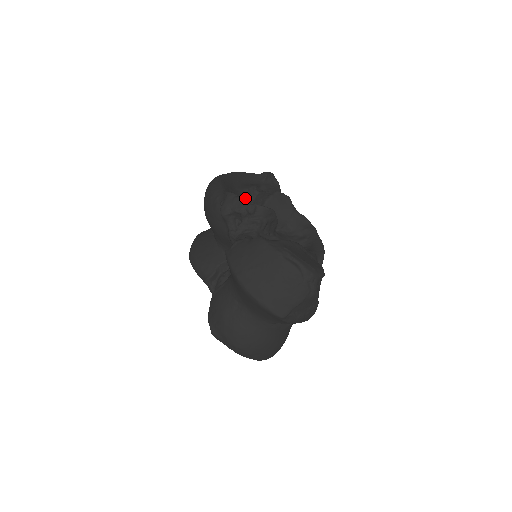
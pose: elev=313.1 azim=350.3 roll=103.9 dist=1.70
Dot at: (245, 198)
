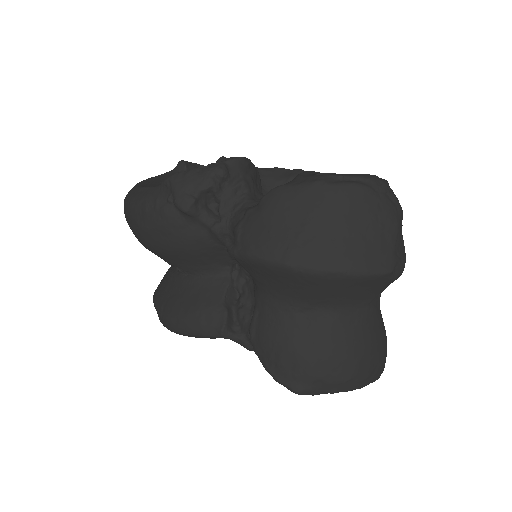
Dot at: occluded
